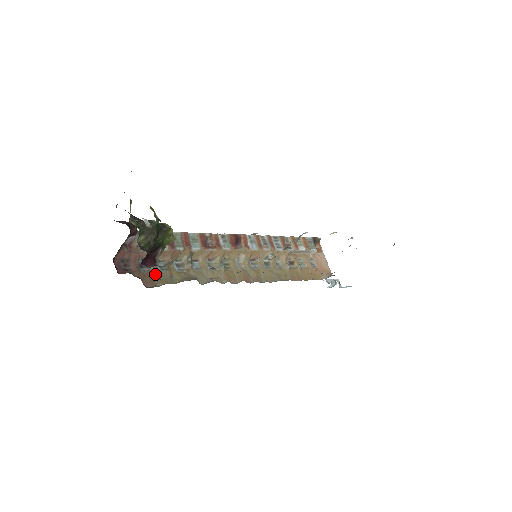
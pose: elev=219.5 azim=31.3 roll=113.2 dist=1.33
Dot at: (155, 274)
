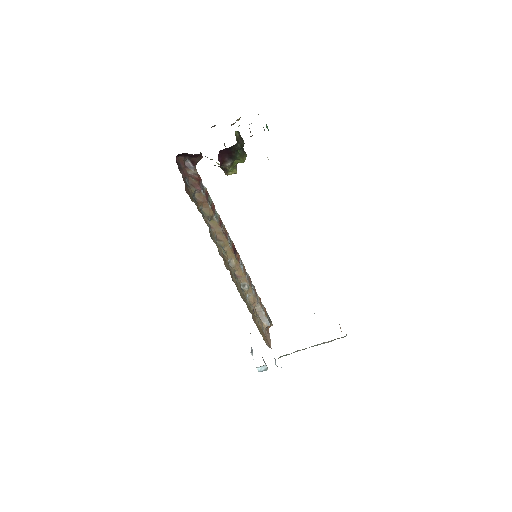
Dot at: (191, 195)
